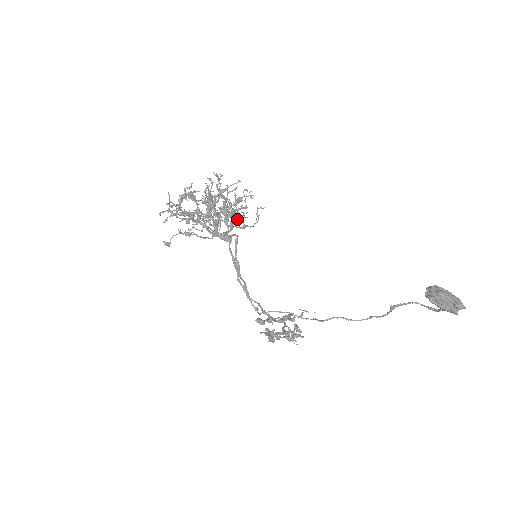
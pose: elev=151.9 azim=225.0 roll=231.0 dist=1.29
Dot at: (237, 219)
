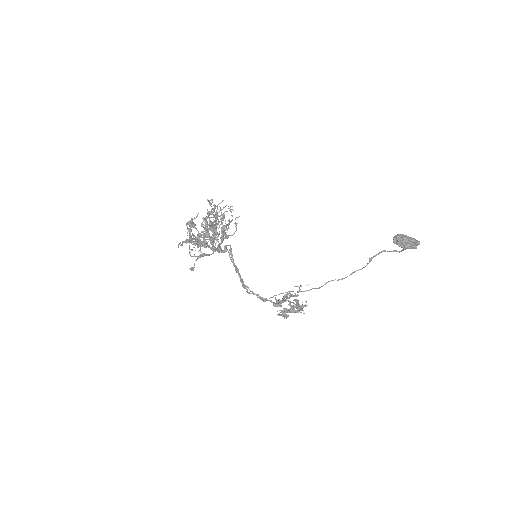
Dot at: occluded
